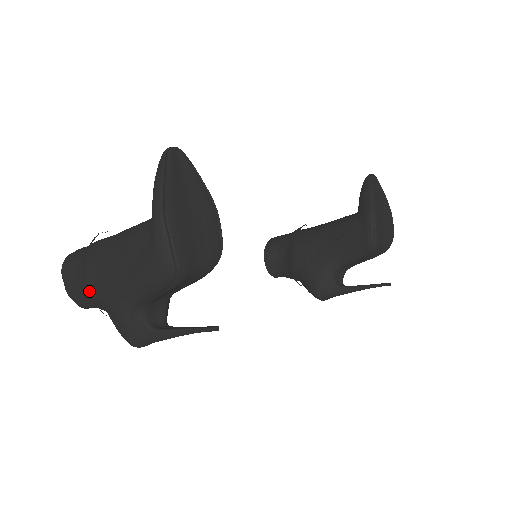
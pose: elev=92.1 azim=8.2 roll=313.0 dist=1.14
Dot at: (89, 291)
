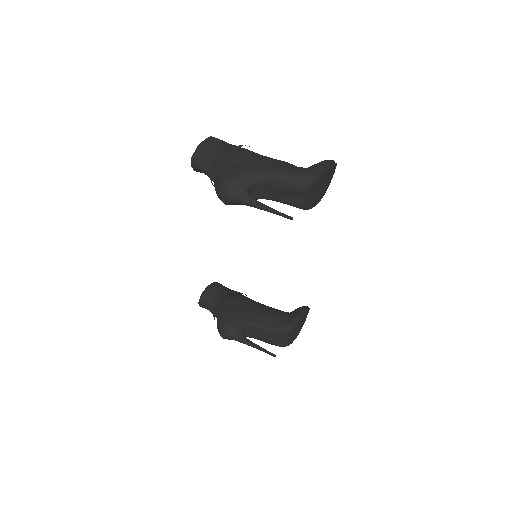
Dot at: (227, 154)
